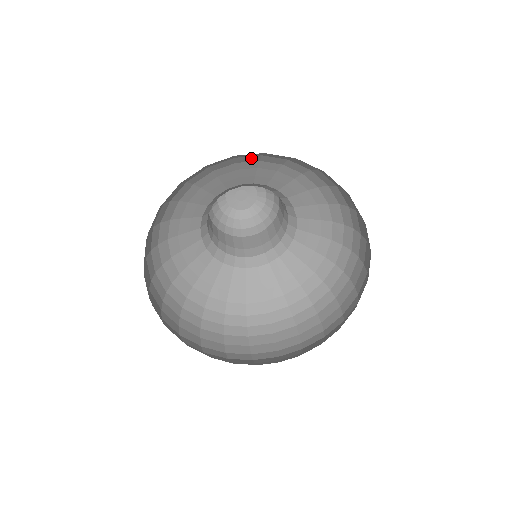
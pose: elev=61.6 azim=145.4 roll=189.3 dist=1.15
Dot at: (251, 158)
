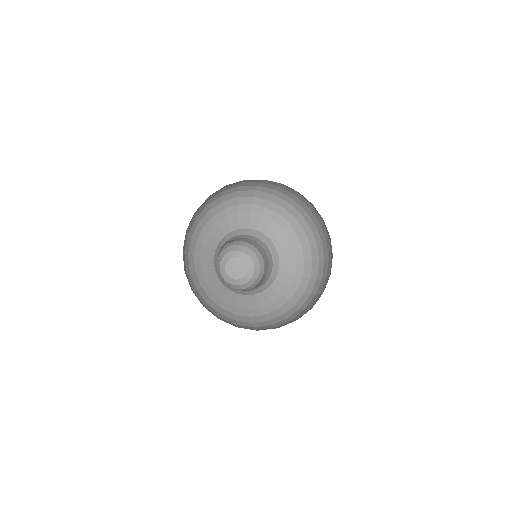
Dot at: (218, 208)
